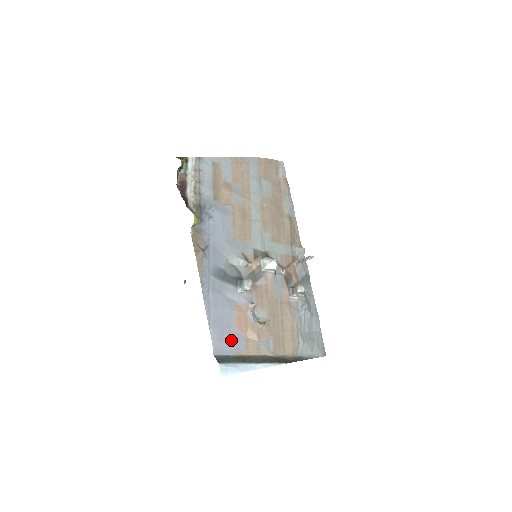
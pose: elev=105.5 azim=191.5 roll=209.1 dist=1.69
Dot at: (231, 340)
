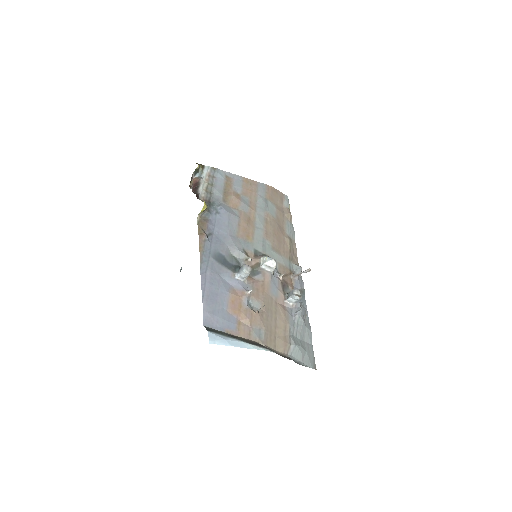
Dot at: (223, 317)
